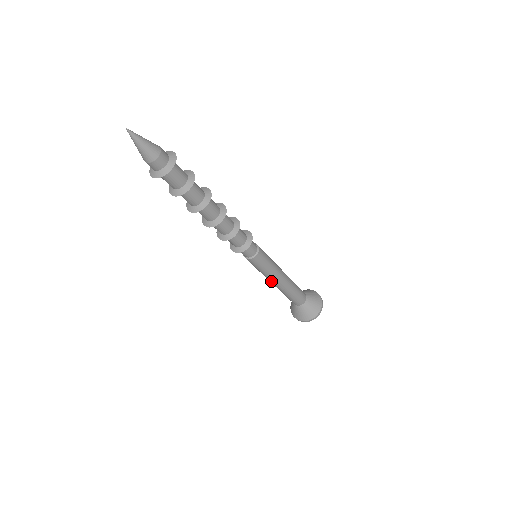
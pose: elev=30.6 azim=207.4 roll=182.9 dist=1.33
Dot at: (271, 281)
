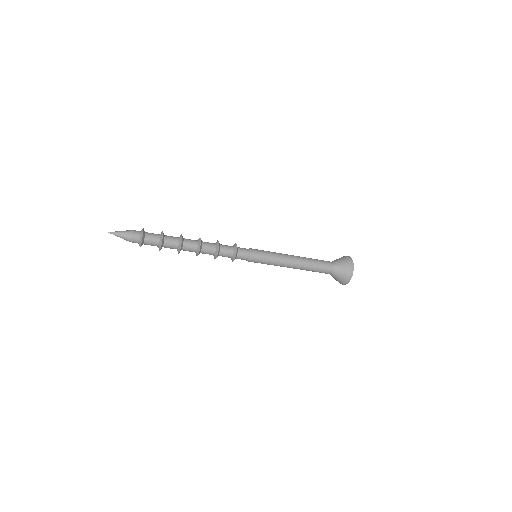
Dot at: occluded
